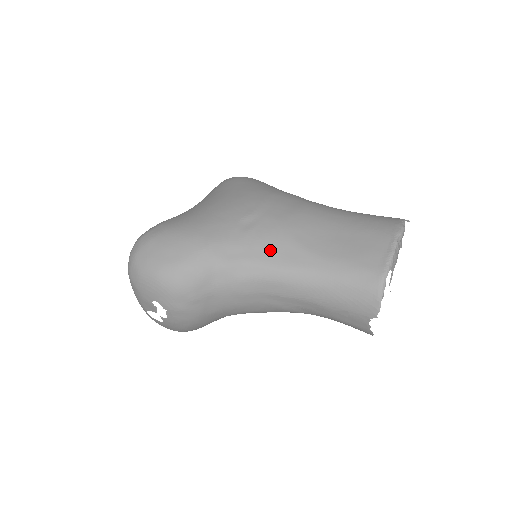
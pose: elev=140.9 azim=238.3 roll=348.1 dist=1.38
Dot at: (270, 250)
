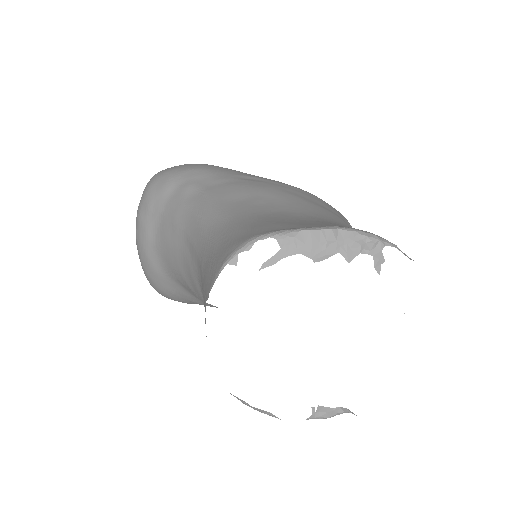
Dot at: (228, 192)
